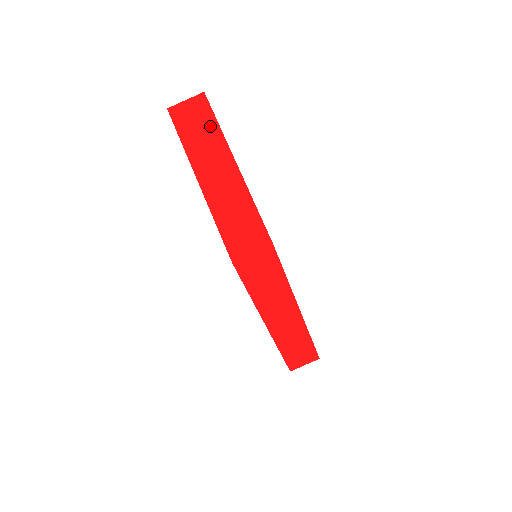
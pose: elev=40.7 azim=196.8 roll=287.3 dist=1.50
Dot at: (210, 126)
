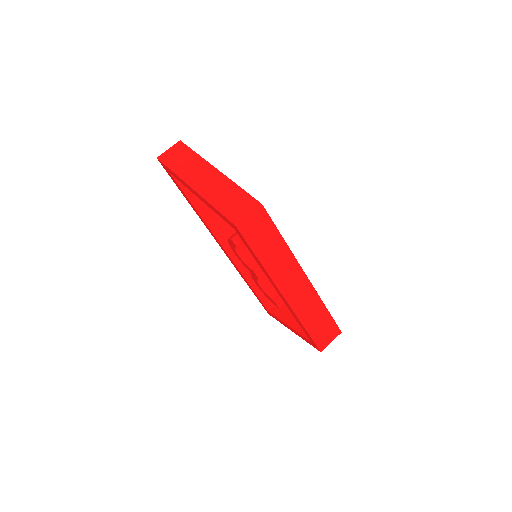
Dot at: (191, 156)
